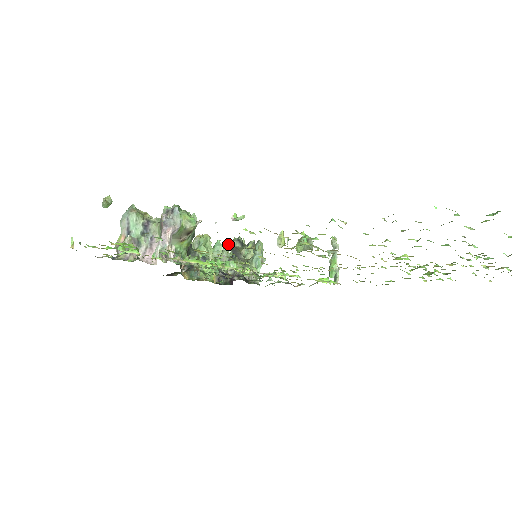
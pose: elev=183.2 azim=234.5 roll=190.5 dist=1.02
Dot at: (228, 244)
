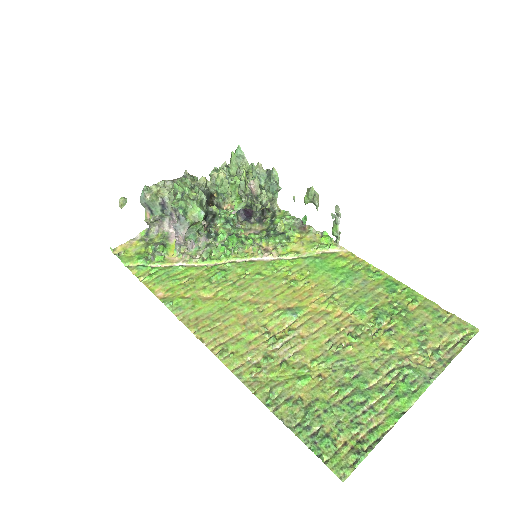
Dot at: occluded
